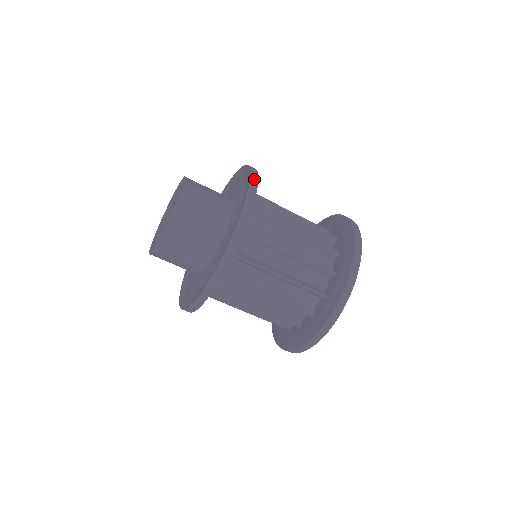
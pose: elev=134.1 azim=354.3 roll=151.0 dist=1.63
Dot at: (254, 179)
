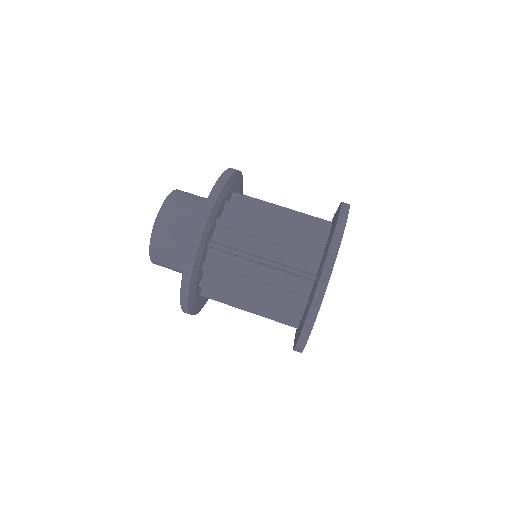
Dot at: occluded
